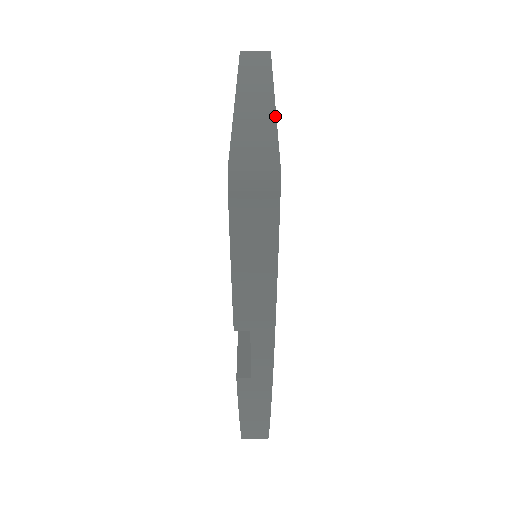
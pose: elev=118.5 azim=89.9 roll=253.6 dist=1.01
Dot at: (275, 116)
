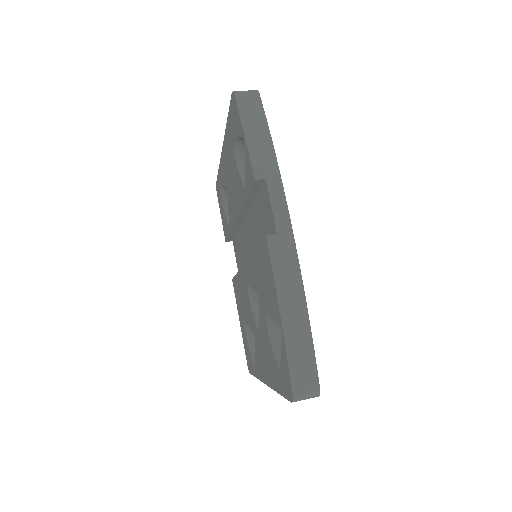
Dot at: occluded
